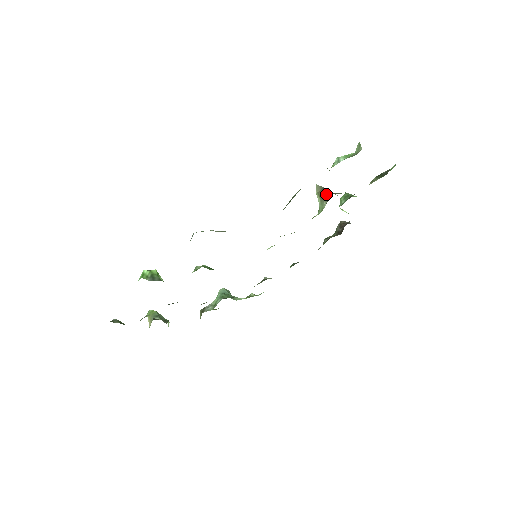
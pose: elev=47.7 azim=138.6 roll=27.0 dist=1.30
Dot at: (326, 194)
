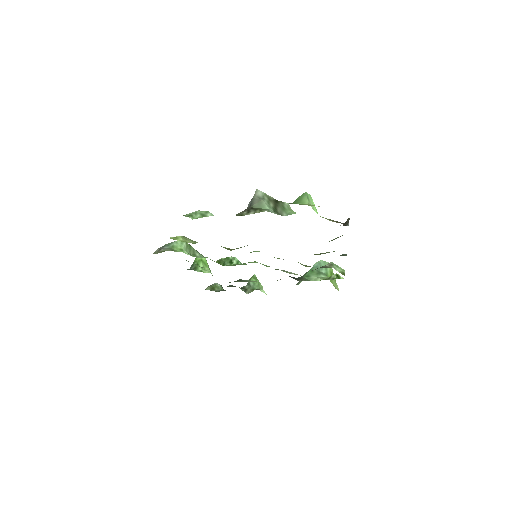
Dot at: (247, 208)
